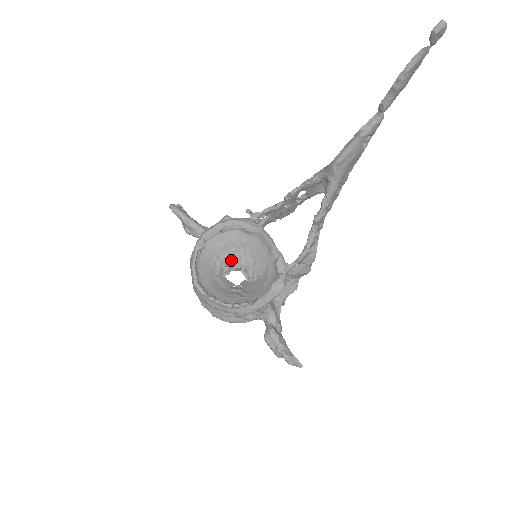
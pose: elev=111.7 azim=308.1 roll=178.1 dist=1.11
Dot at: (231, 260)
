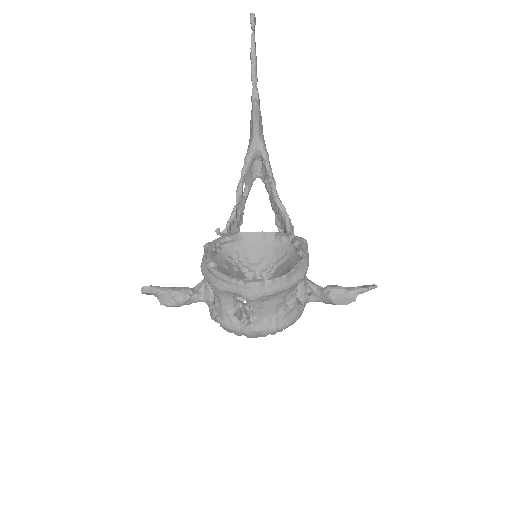
Dot at: (241, 275)
